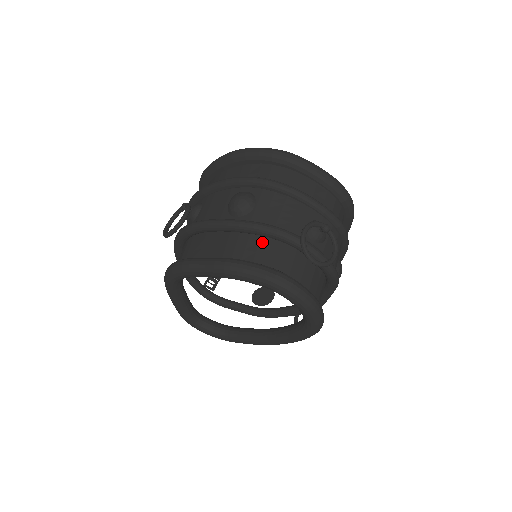
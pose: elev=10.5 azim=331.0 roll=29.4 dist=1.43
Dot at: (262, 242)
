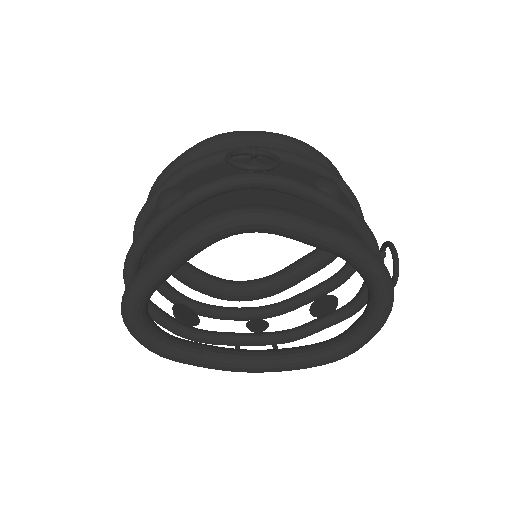
Dot at: (357, 236)
